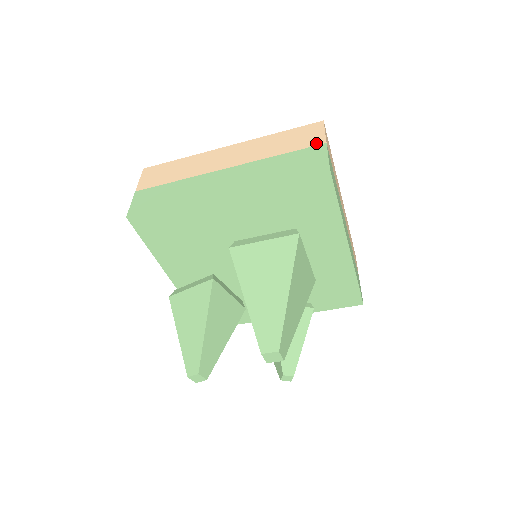
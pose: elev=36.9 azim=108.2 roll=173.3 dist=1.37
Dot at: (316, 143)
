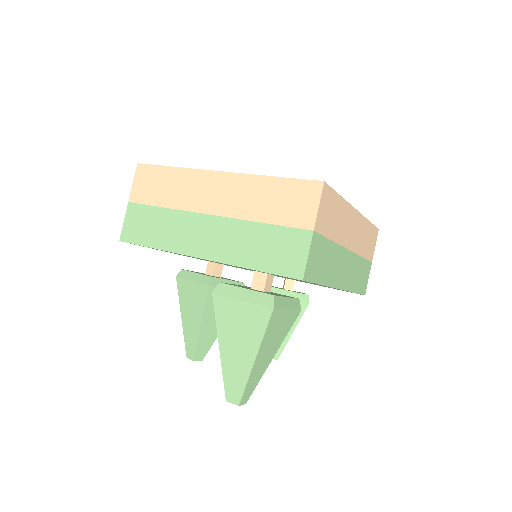
Dot at: (303, 225)
